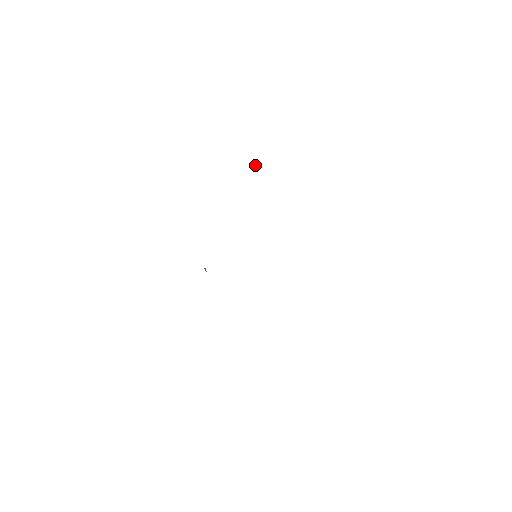
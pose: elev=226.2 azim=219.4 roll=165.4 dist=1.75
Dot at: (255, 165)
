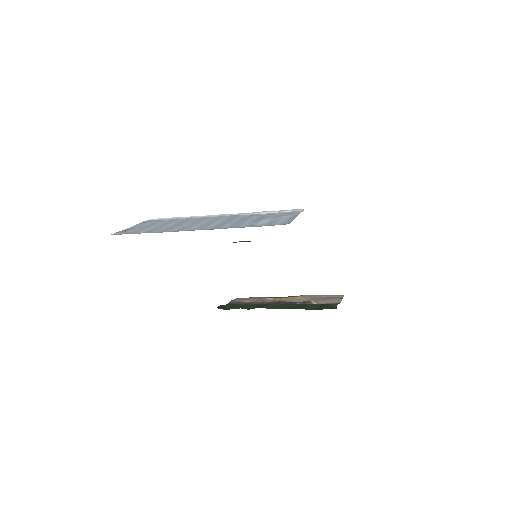
Dot at: (153, 219)
